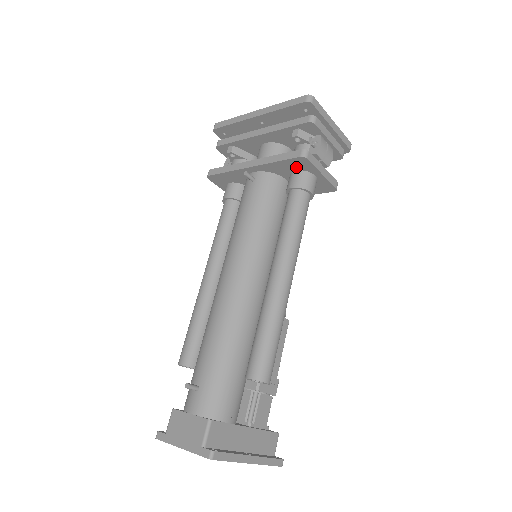
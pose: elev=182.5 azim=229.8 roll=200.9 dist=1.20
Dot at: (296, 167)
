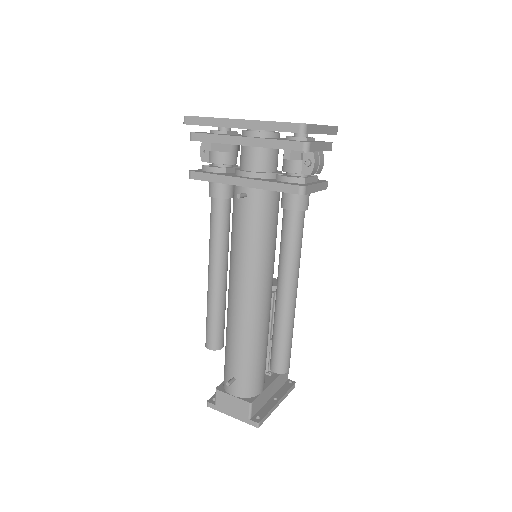
Dot at: occluded
